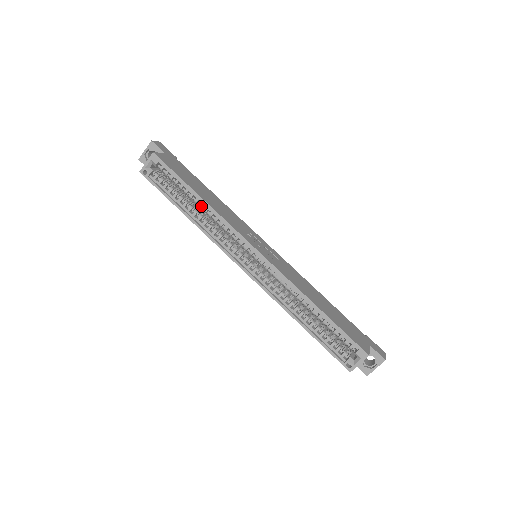
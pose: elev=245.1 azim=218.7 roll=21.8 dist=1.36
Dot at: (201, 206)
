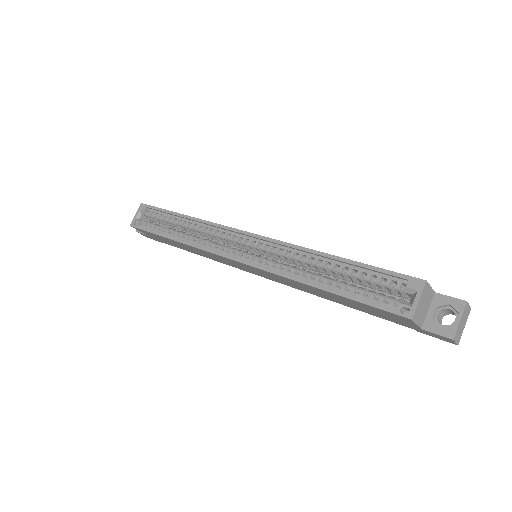
Dot at: (187, 225)
